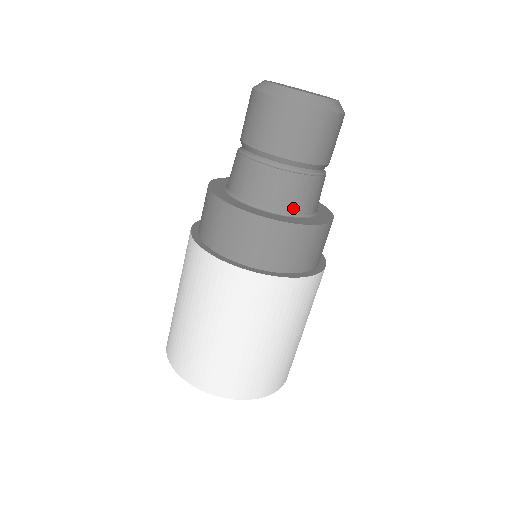
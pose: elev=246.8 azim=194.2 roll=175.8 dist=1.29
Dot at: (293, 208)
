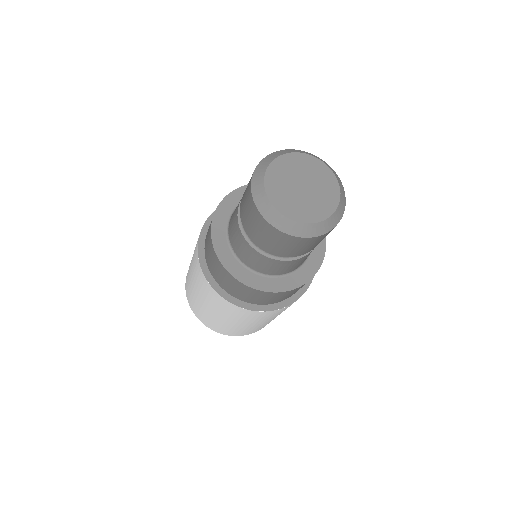
Dot at: (271, 272)
